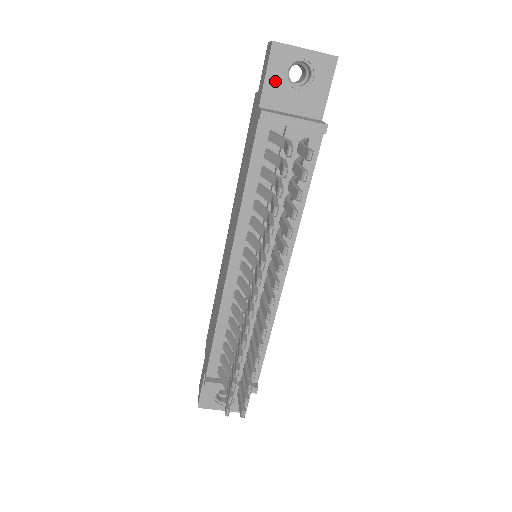
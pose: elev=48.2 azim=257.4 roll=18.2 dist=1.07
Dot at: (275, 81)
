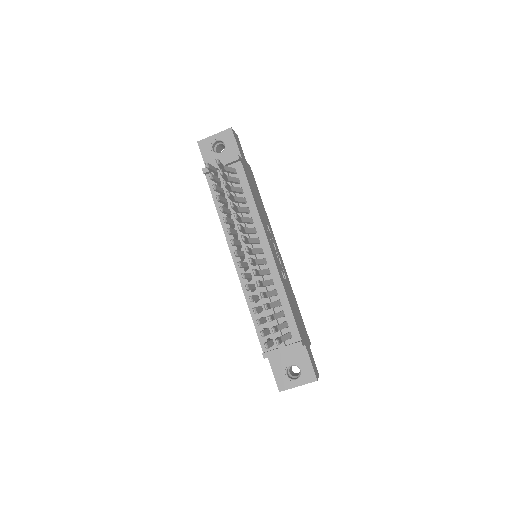
Dot at: (208, 157)
